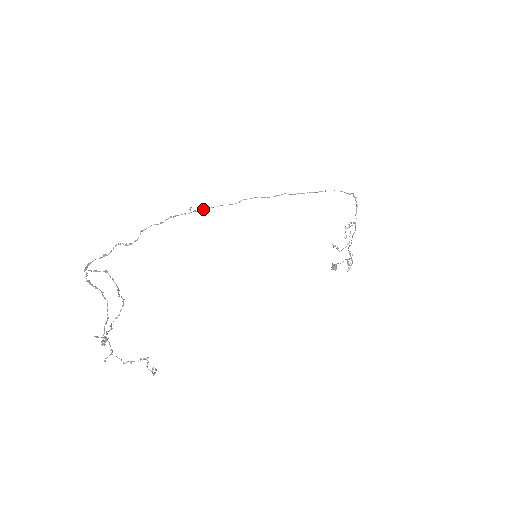
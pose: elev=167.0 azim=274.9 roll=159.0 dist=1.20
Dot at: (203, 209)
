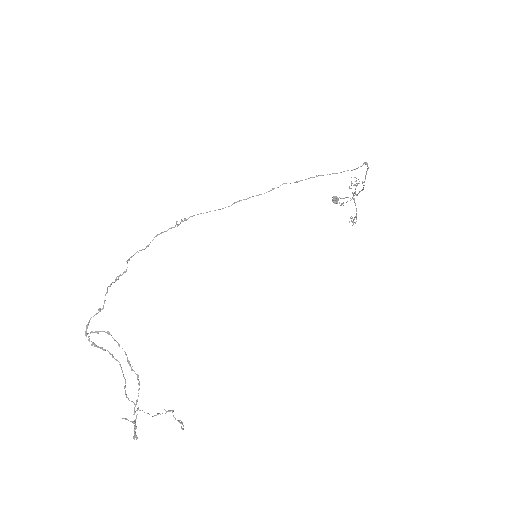
Dot at: (191, 216)
